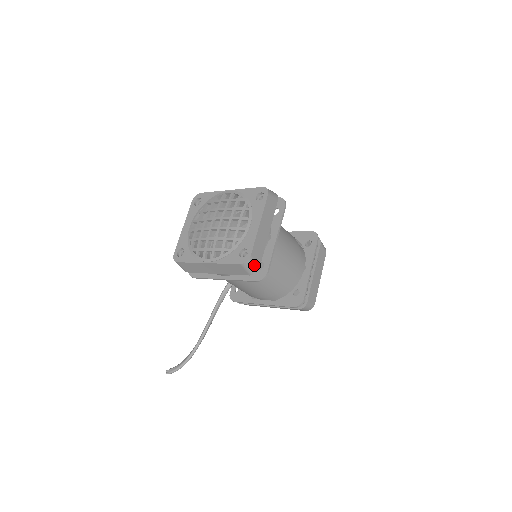
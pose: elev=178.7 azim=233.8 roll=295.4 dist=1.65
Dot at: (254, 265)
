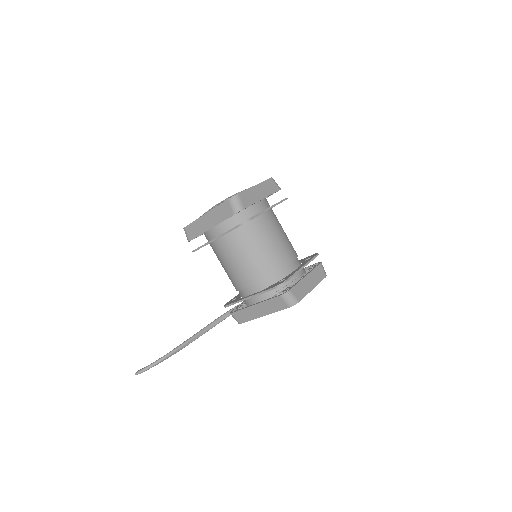
Dot at: (239, 203)
